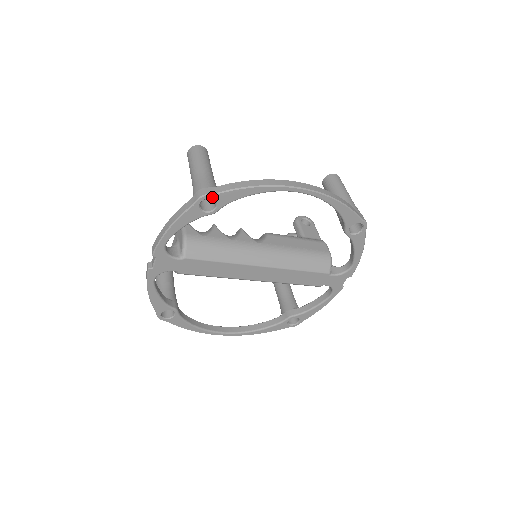
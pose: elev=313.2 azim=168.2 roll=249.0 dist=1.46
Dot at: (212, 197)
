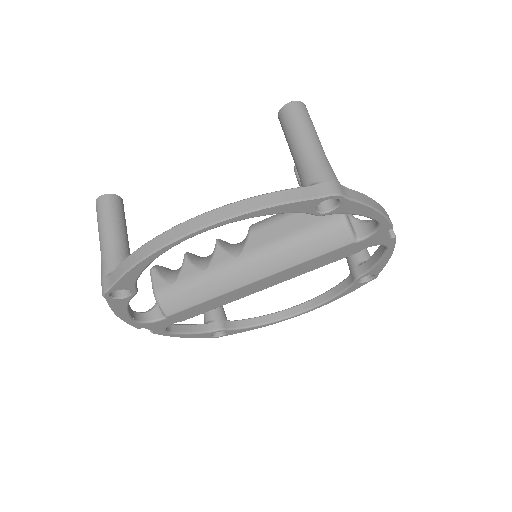
Dot at: (112, 290)
